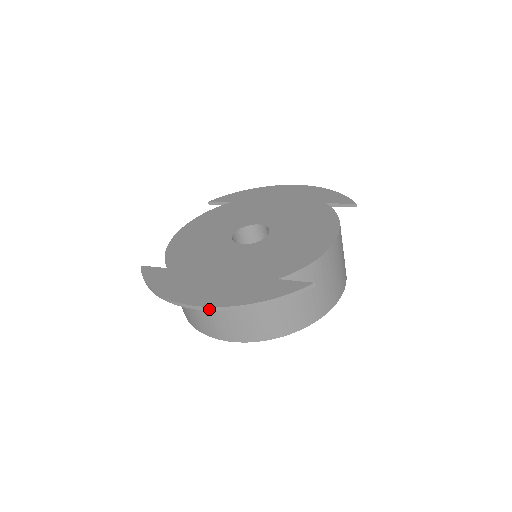
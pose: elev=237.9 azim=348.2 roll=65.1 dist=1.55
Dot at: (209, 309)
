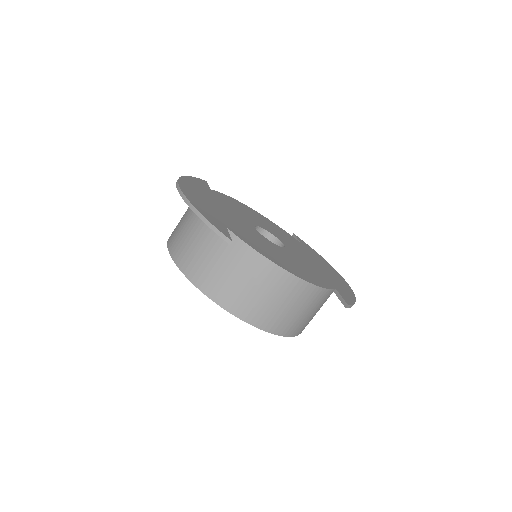
Dot at: (179, 190)
